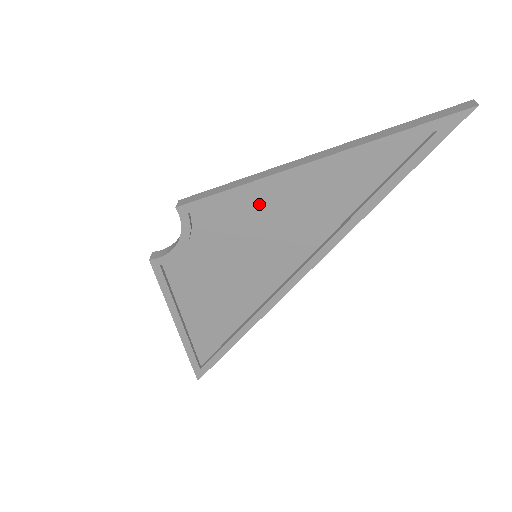
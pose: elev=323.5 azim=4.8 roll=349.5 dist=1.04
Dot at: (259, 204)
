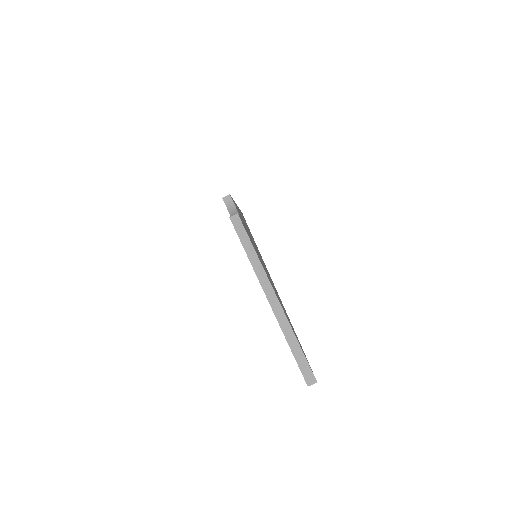
Dot at: occluded
